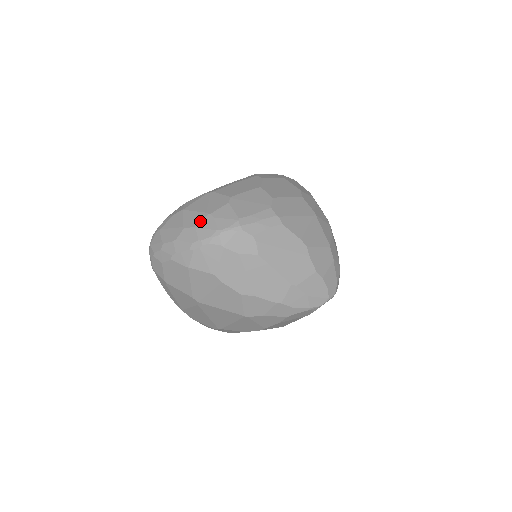
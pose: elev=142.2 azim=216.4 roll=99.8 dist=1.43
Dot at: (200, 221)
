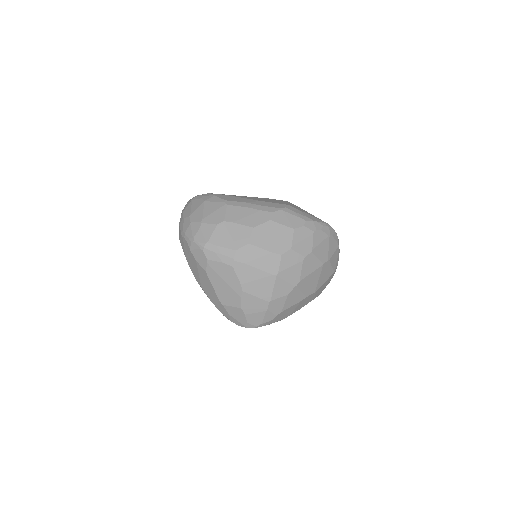
Dot at: (195, 222)
